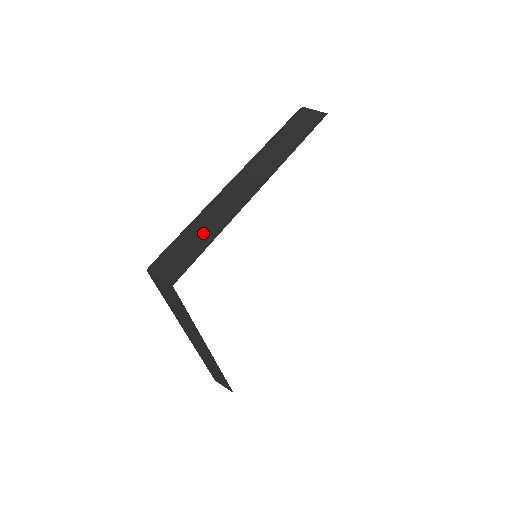
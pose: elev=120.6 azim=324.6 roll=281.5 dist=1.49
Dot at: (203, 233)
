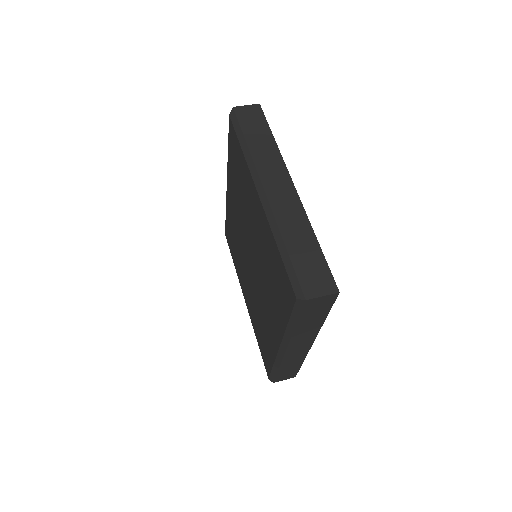
Dot at: (304, 243)
